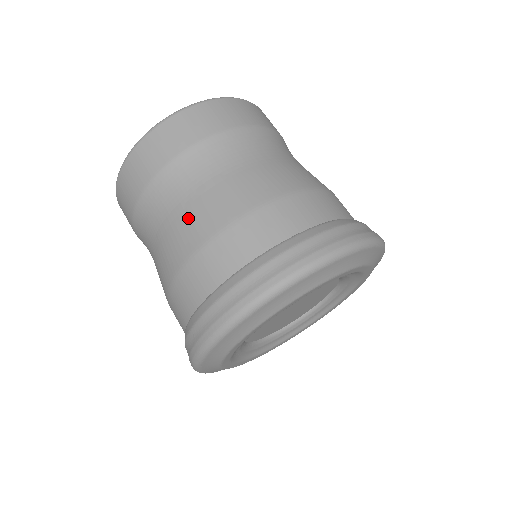
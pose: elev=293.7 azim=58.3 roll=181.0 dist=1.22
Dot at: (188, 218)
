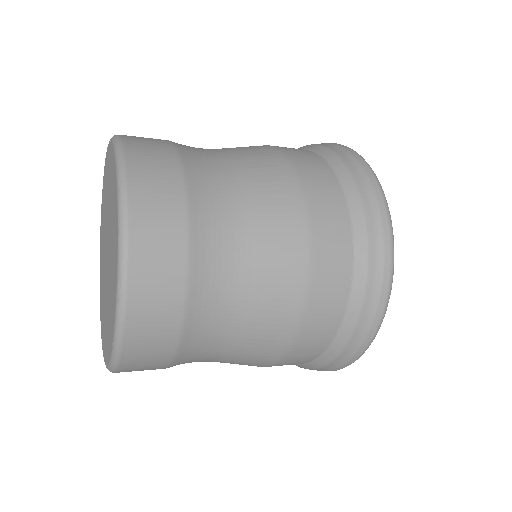
Dot at: (257, 325)
